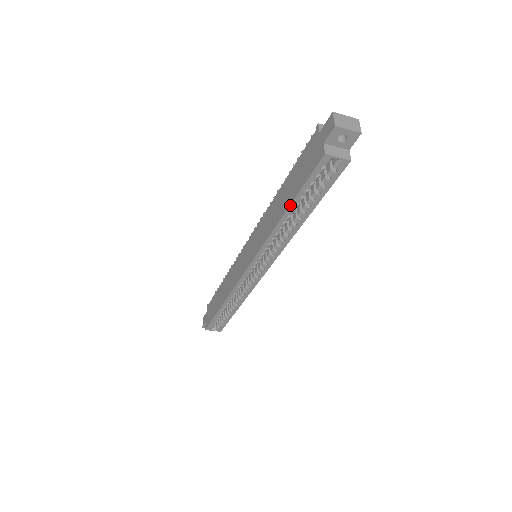
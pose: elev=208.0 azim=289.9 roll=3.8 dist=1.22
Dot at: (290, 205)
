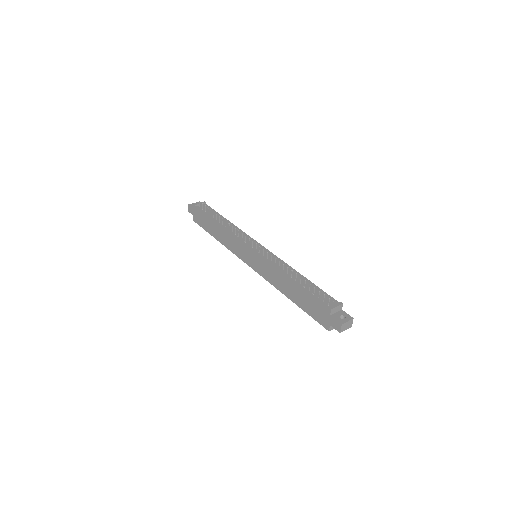
Dot at: (297, 305)
